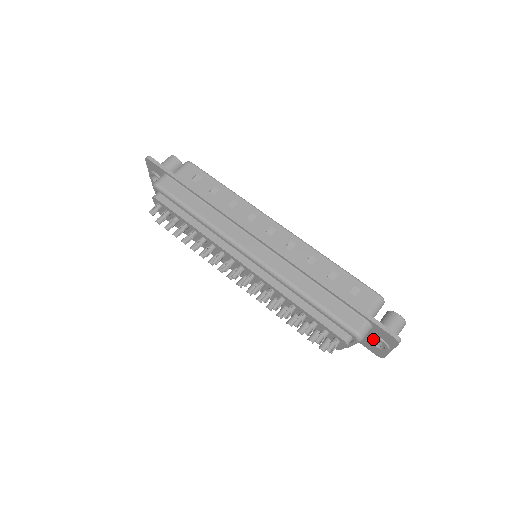
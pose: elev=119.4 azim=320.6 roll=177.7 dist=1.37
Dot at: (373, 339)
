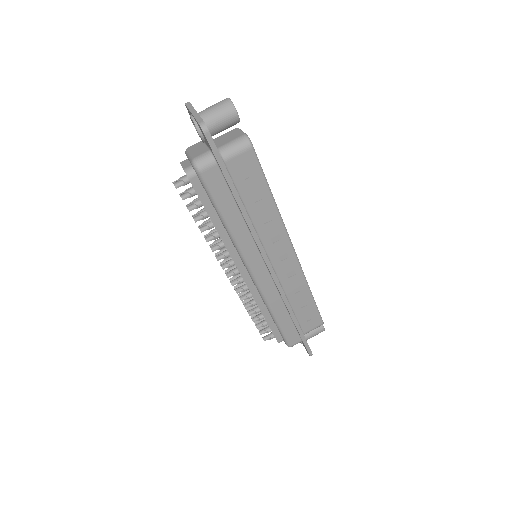
Dot at: occluded
